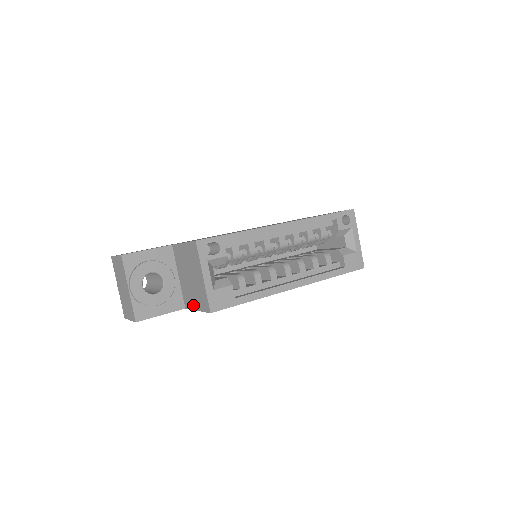
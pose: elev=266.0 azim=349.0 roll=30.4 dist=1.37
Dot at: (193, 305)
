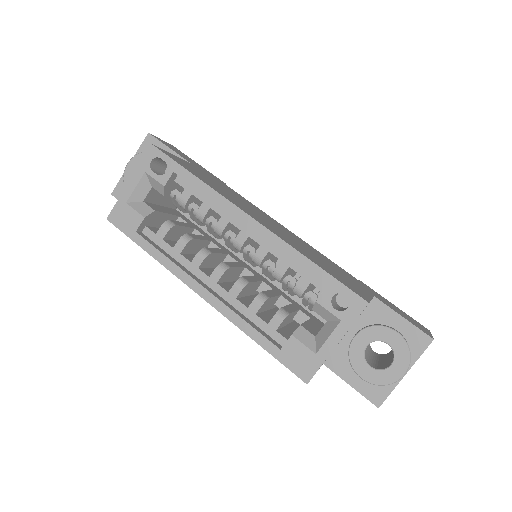
Dot at: occluded
